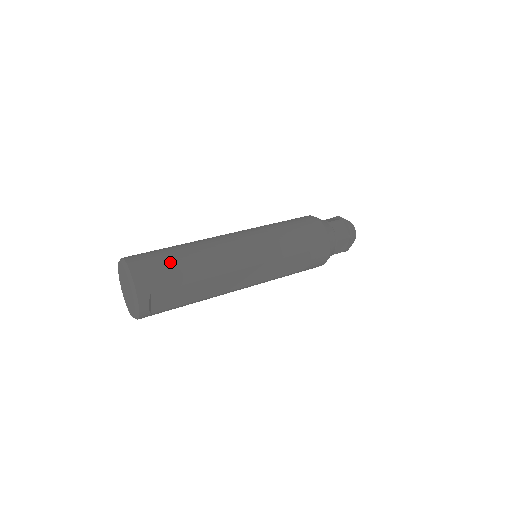
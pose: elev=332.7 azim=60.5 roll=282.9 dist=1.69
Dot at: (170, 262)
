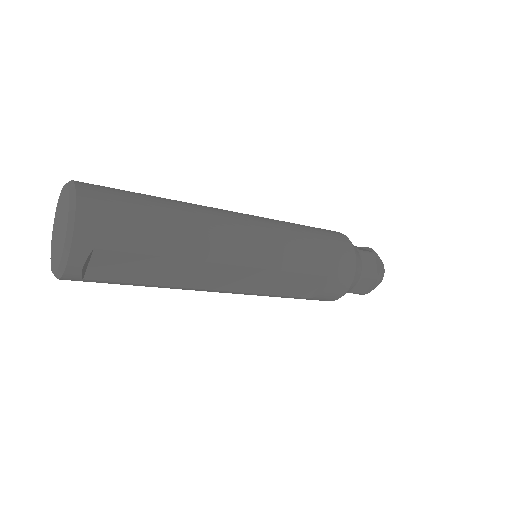
Dot at: (142, 214)
